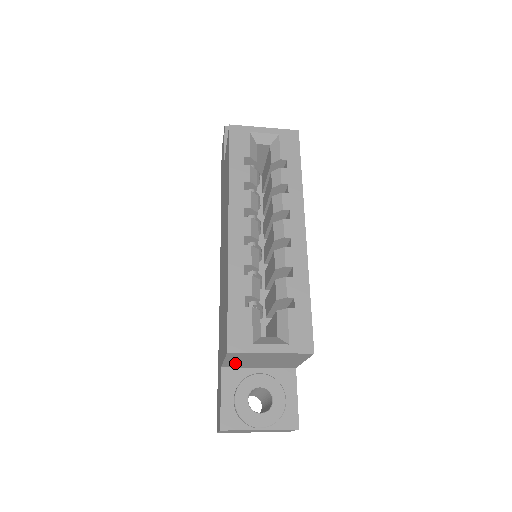
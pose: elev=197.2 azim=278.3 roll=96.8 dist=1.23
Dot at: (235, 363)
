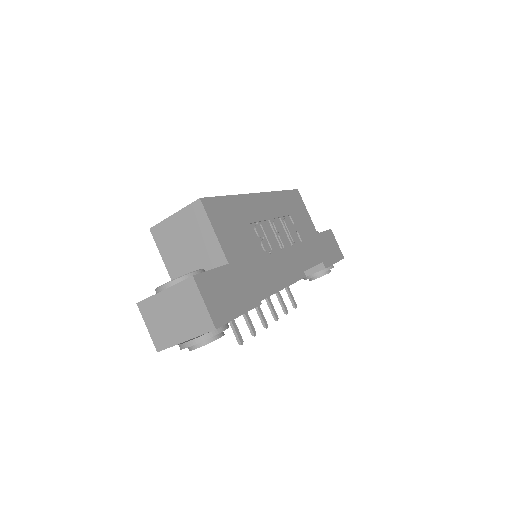
Dot at: (175, 267)
